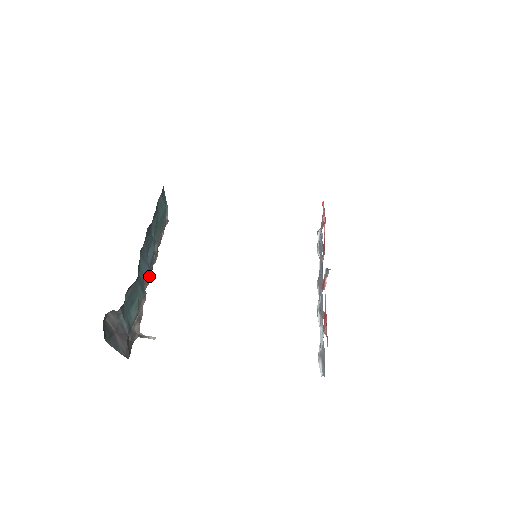
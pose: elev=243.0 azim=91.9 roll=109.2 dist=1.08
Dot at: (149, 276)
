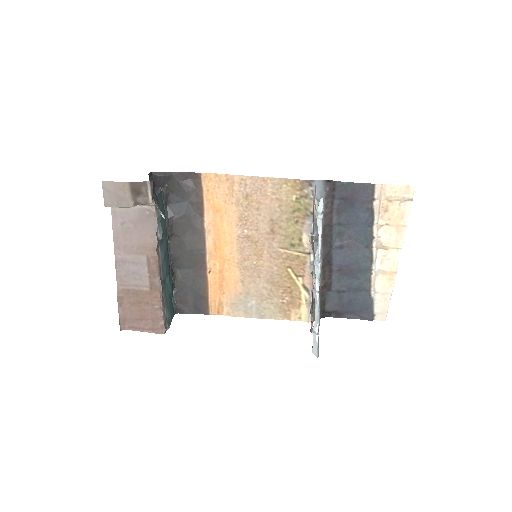
Dot at: (158, 264)
